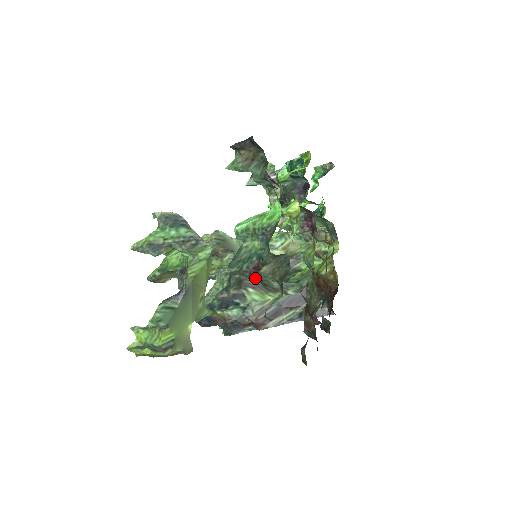
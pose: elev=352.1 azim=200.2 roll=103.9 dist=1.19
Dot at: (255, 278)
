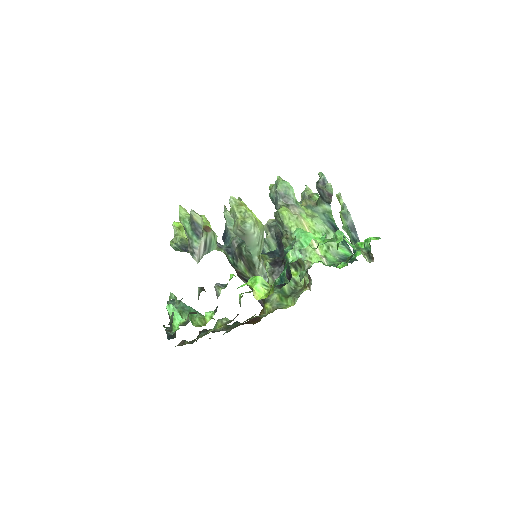
Dot at: occluded
